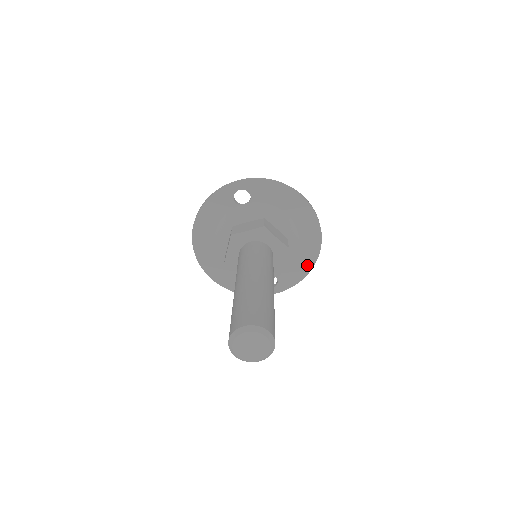
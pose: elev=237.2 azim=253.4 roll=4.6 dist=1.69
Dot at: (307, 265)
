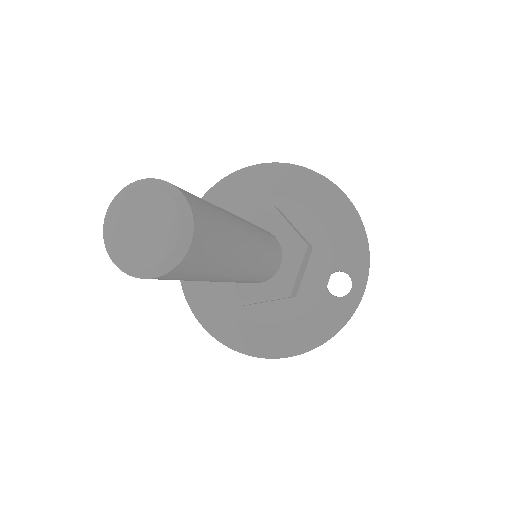
Dot at: (348, 217)
